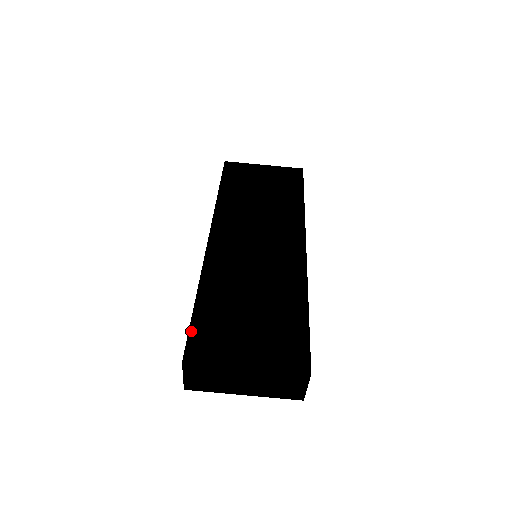
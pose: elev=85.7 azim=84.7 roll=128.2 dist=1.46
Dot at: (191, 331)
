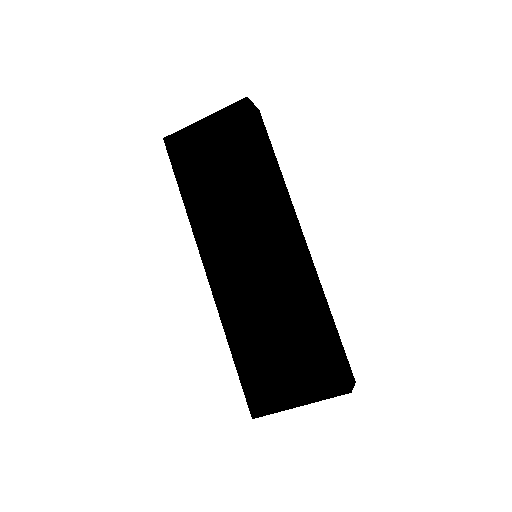
Dot at: (244, 388)
